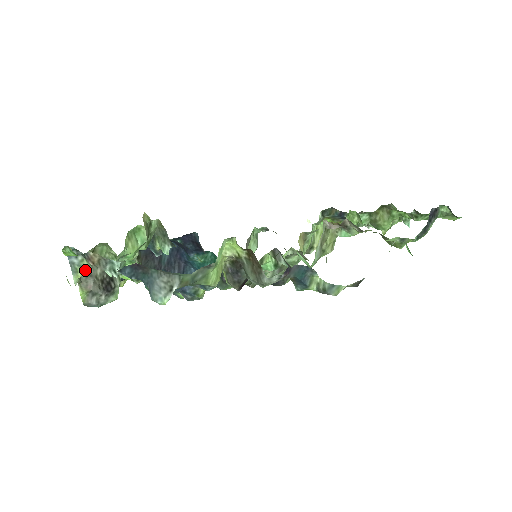
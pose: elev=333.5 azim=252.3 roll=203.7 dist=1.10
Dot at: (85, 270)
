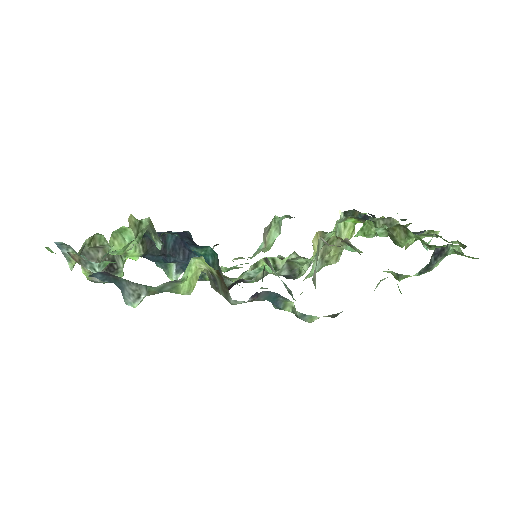
Dot at: (86, 254)
